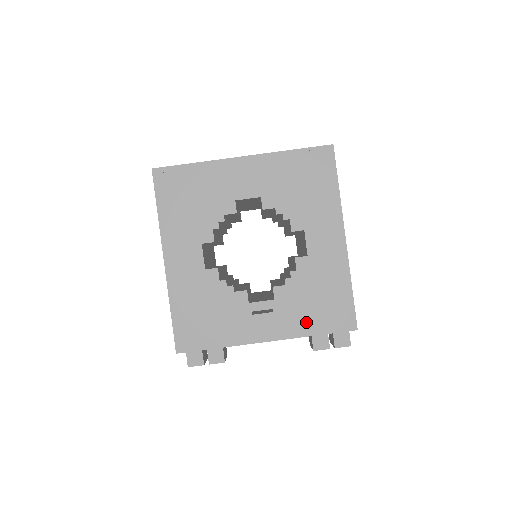
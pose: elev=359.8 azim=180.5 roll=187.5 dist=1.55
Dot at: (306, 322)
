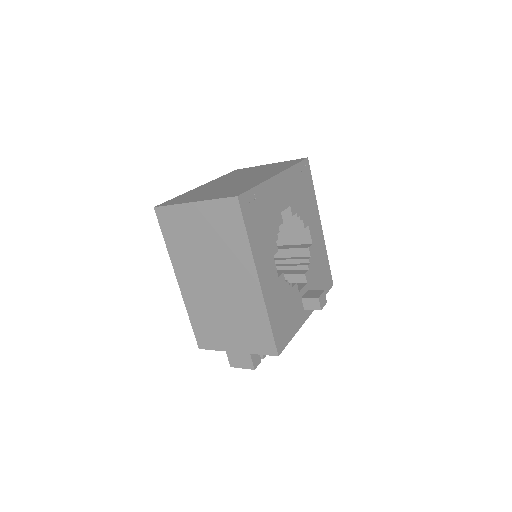
Dot at: occluded
